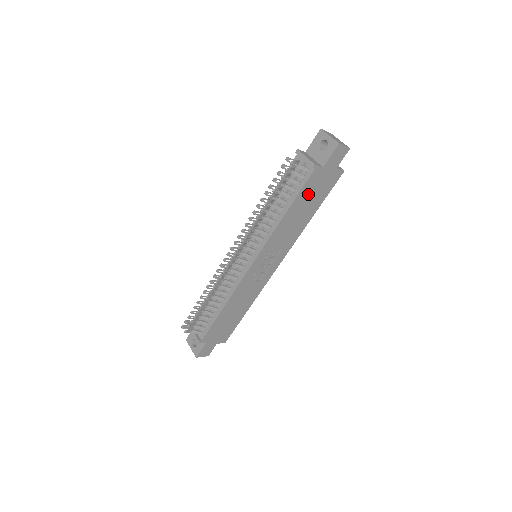
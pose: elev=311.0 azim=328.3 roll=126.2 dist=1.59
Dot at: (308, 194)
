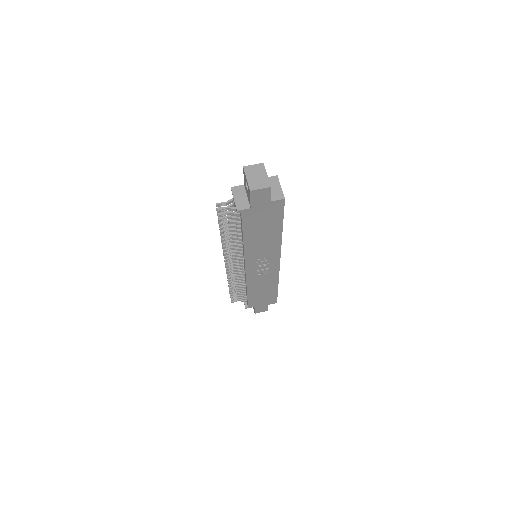
Dot at: (255, 224)
